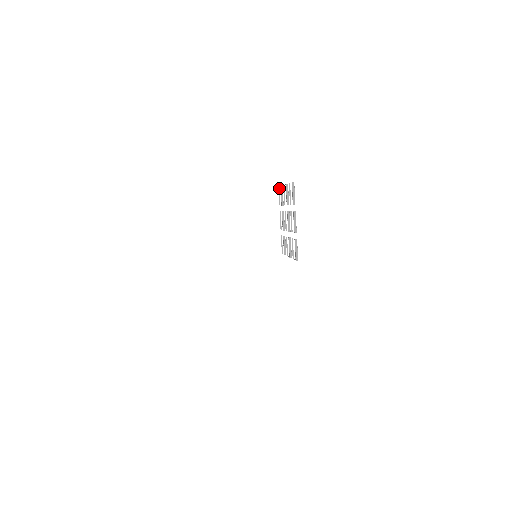
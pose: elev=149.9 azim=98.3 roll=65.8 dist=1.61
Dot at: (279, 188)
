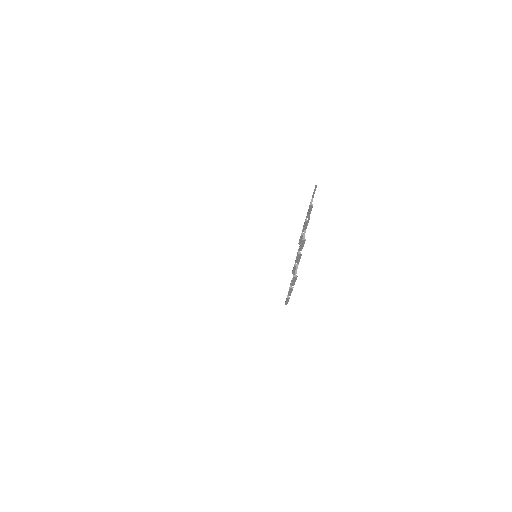
Dot at: (316, 186)
